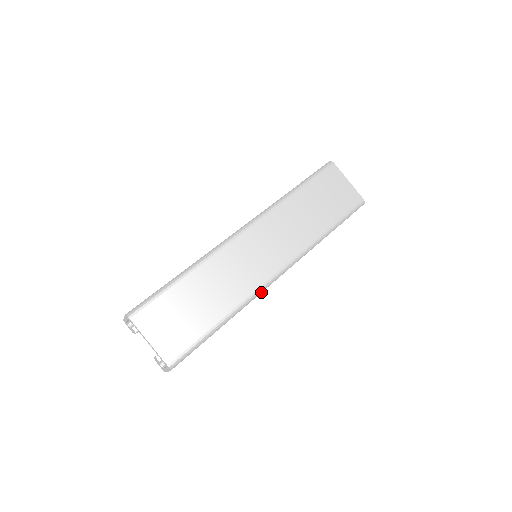
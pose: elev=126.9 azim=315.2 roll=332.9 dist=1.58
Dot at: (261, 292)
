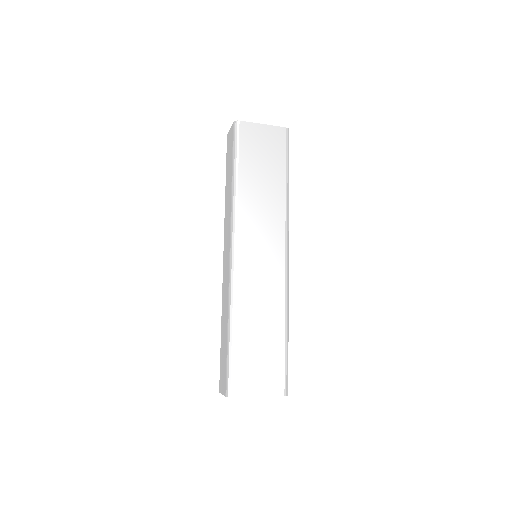
Dot at: (288, 281)
